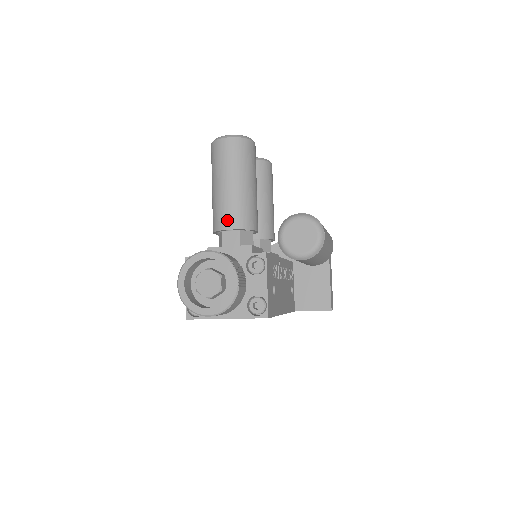
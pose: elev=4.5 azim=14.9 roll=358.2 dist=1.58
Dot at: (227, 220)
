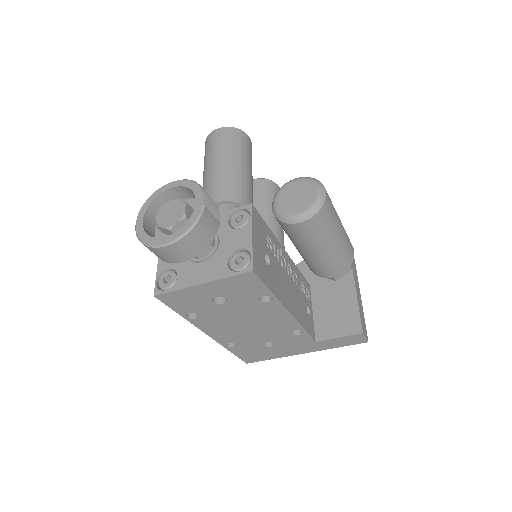
Dot at: (213, 195)
